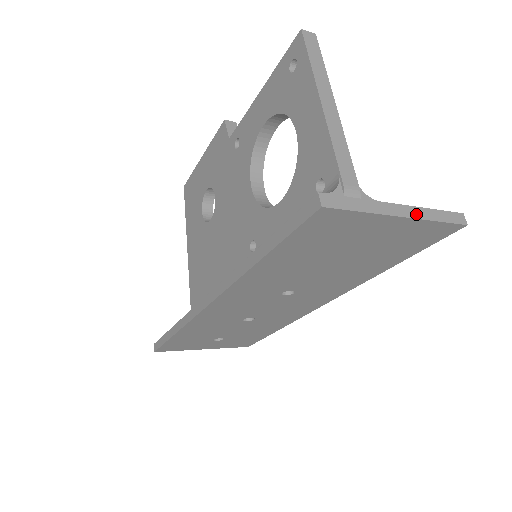
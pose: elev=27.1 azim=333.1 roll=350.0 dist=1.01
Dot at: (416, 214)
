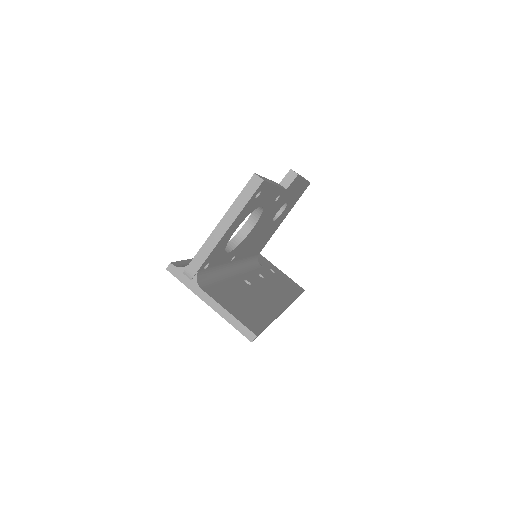
Dot at: (219, 310)
